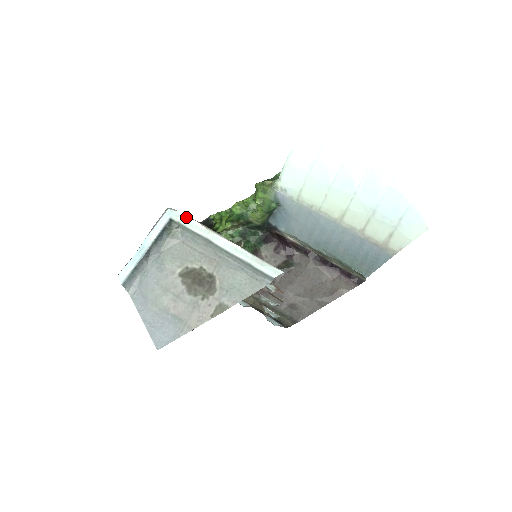
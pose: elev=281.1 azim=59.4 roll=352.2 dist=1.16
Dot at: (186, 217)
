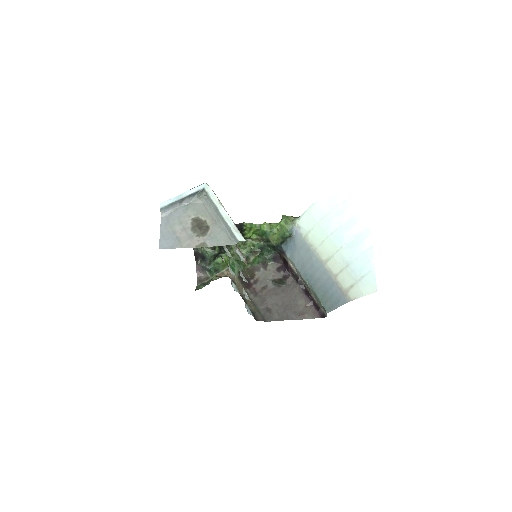
Dot at: (212, 191)
